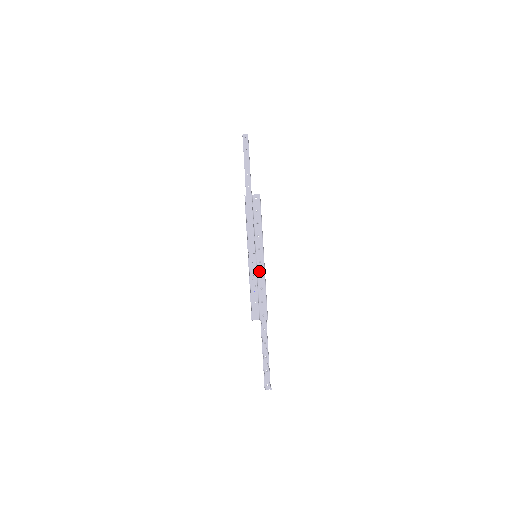
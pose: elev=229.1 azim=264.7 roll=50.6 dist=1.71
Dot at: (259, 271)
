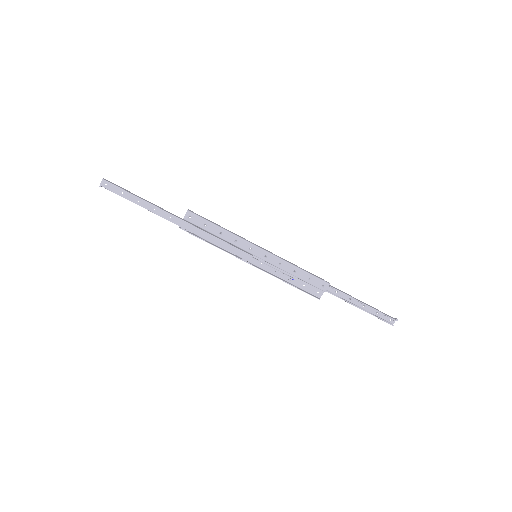
Dot at: (275, 263)
